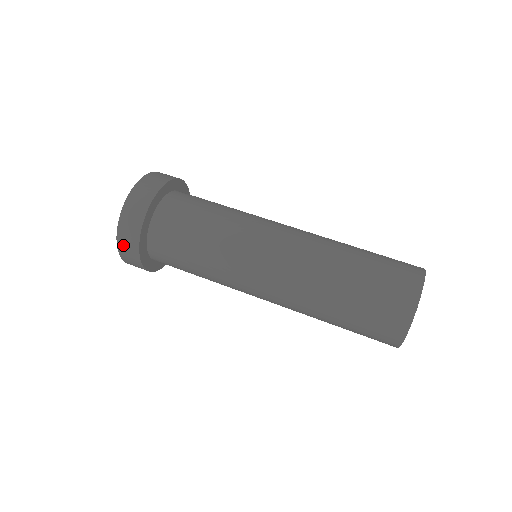
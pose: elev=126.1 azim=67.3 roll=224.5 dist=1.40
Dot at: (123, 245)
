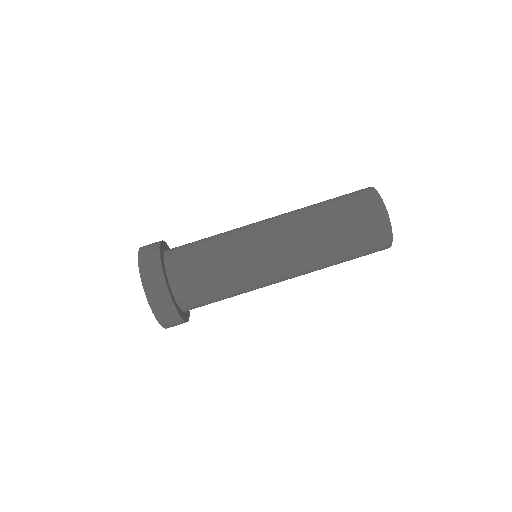
Dot at: (164, 319)
